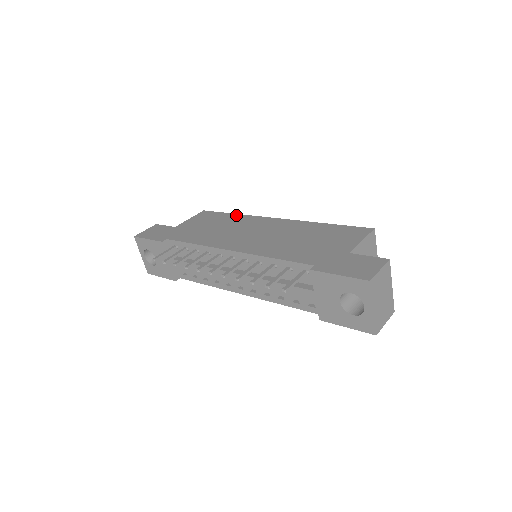
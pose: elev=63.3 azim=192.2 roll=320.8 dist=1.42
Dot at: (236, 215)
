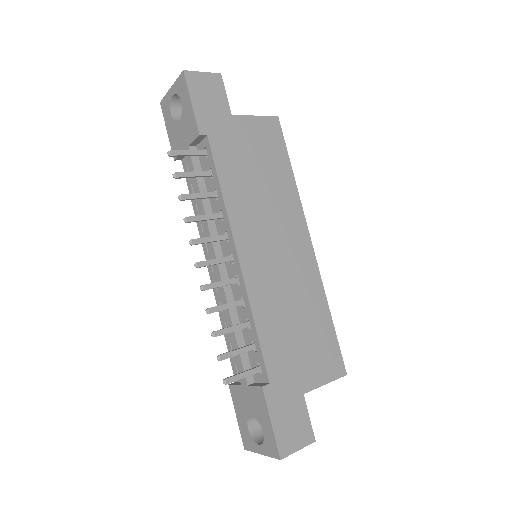
Dot at: (292, 180)
